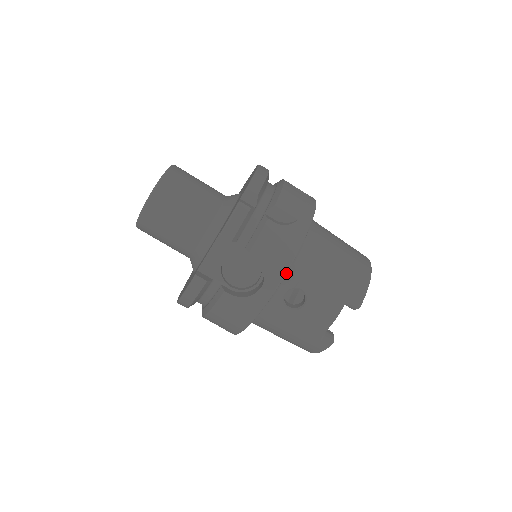
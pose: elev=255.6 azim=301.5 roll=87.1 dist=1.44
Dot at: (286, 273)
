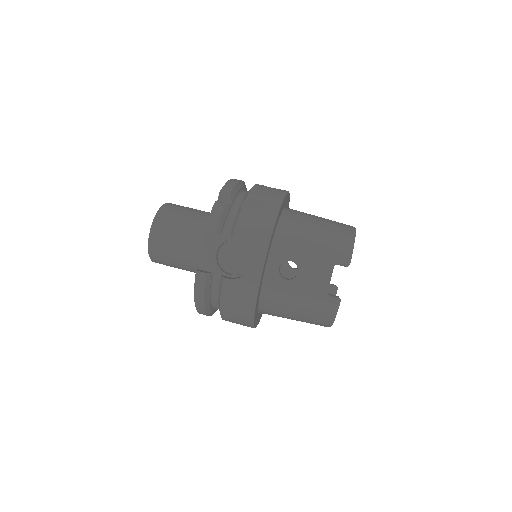
Dot at: (268, 245)
